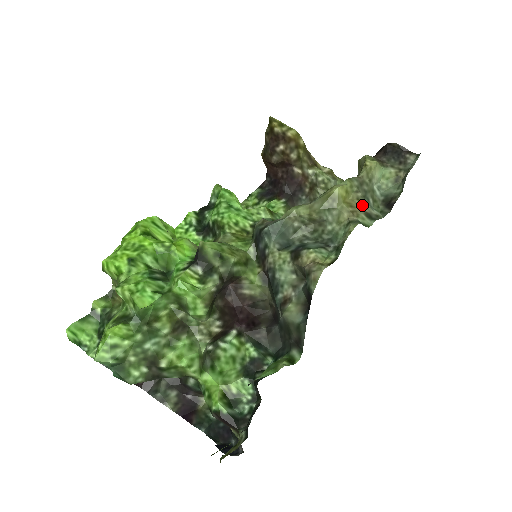
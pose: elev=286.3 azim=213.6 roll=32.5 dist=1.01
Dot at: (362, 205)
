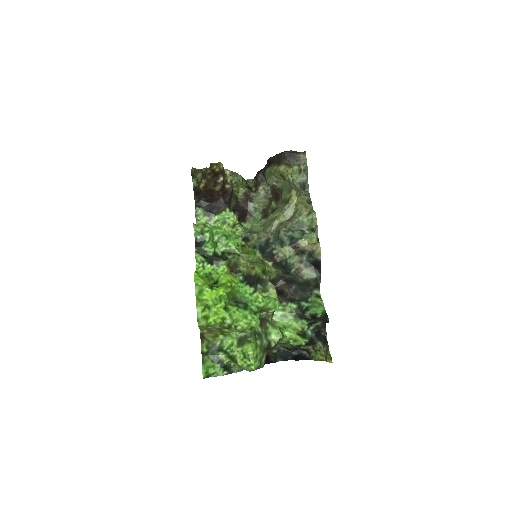
Dot at: (303, 198)
